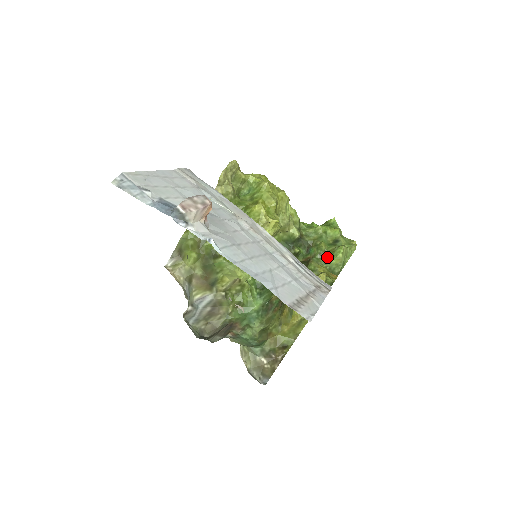
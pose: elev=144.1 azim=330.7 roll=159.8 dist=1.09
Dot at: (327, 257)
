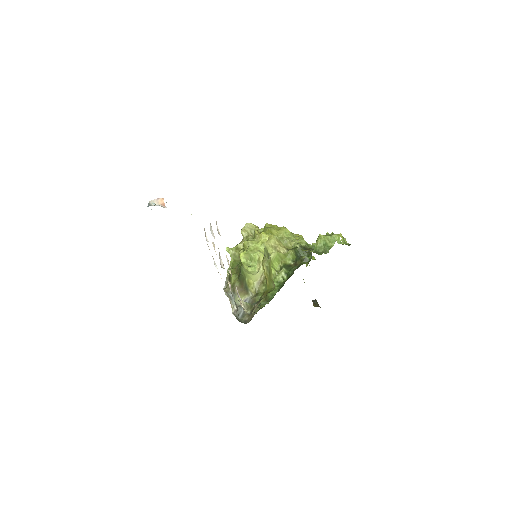
Dot at: occluded
